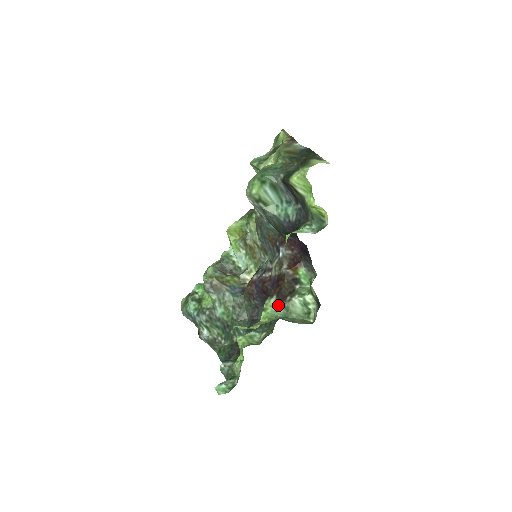
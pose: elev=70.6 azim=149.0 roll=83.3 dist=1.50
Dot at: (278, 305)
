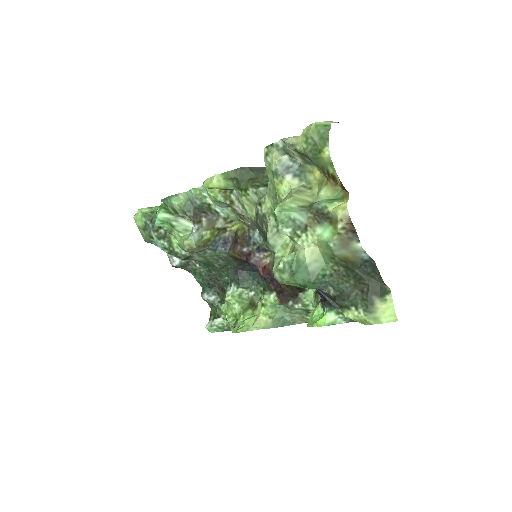
Dot at: (278, 302)
